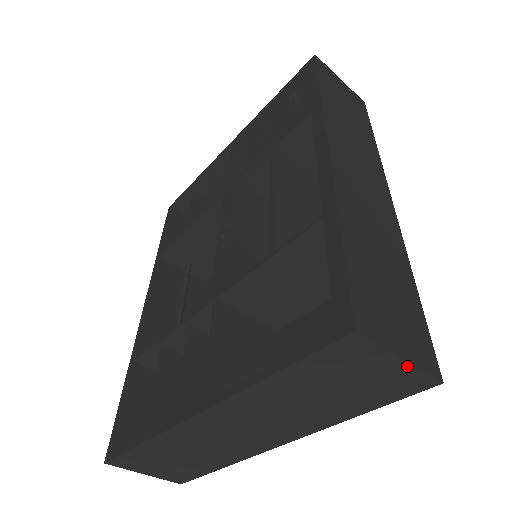
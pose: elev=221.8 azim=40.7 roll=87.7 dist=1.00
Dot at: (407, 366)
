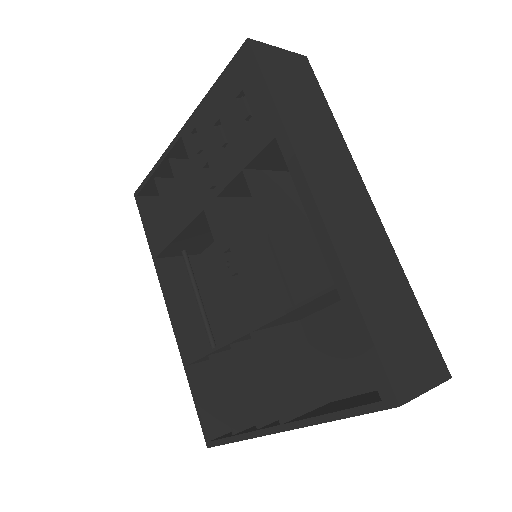
Dot at: (430, 389)
